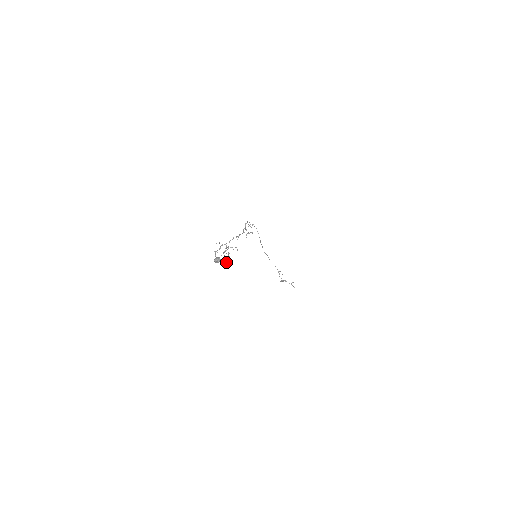
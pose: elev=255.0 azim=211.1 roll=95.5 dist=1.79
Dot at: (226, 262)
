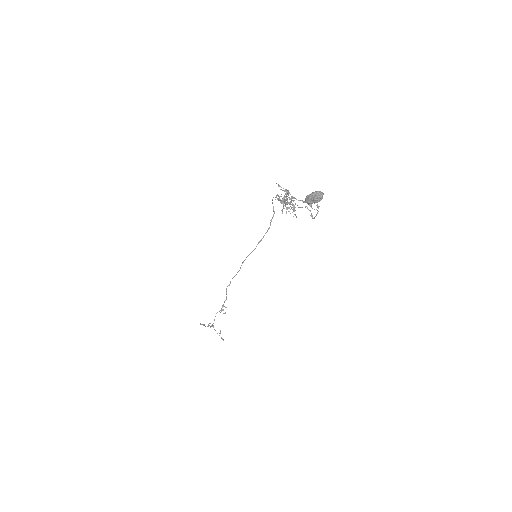
Dot at: (311, 214)
